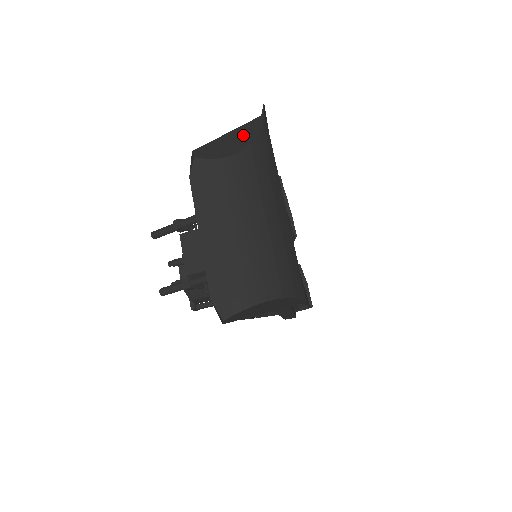
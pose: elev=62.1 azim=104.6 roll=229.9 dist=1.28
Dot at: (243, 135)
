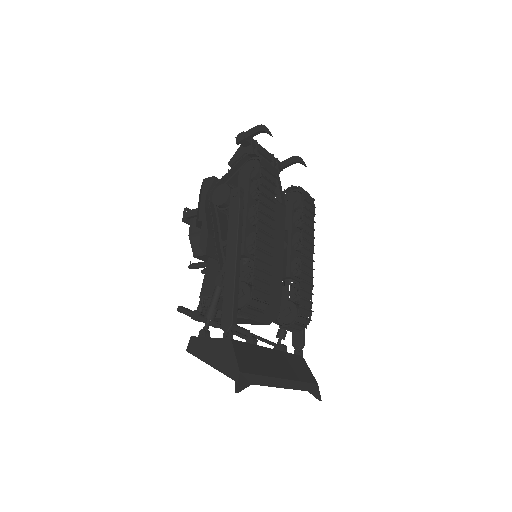
Dot at: (223, 364)
